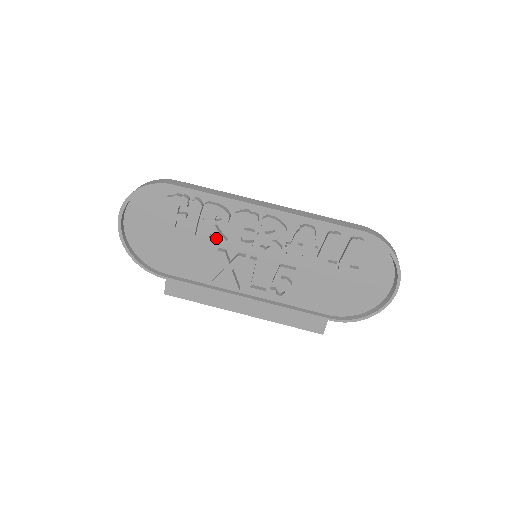
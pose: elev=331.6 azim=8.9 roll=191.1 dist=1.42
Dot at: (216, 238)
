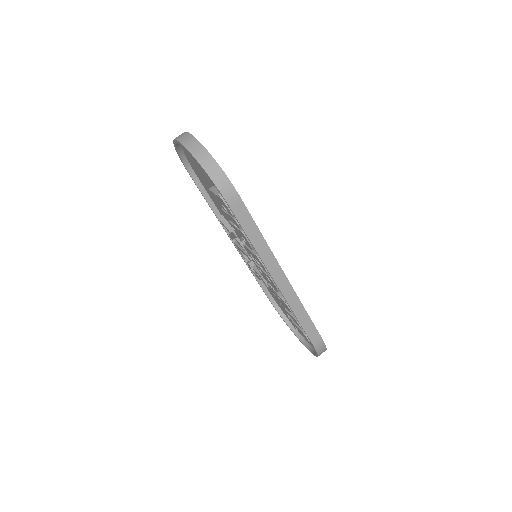
Dot at: (236, 233)
